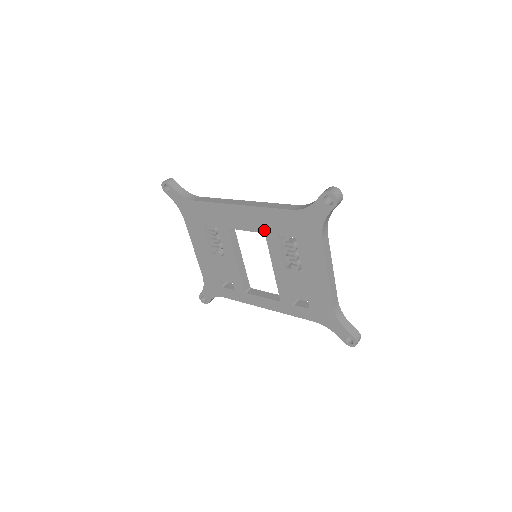
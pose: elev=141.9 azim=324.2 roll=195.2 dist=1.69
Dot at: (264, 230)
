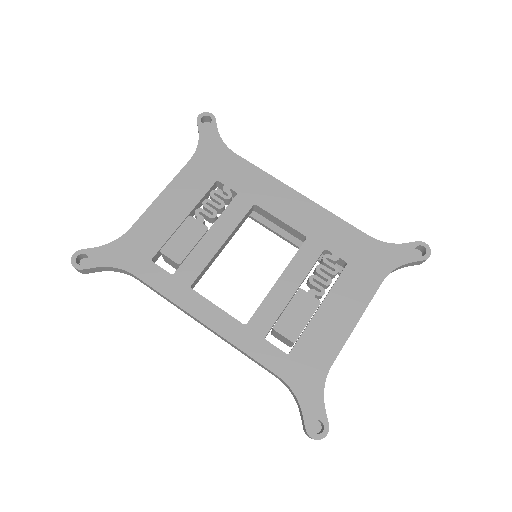
Dot at: (310, 233)
